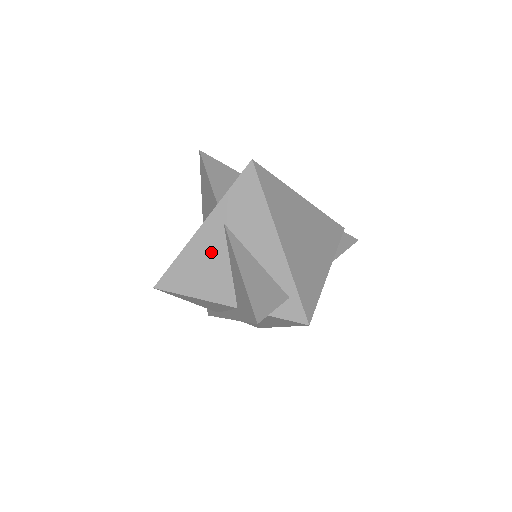
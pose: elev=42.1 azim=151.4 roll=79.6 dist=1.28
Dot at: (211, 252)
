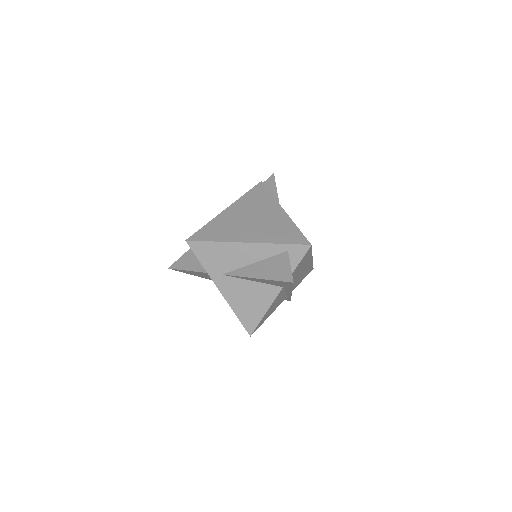
Dot at: (239, 290)
